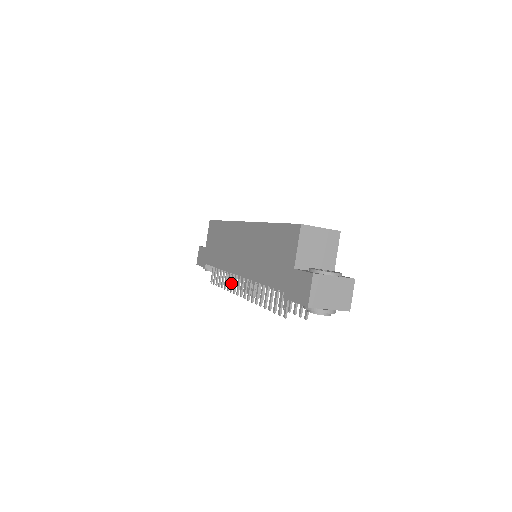
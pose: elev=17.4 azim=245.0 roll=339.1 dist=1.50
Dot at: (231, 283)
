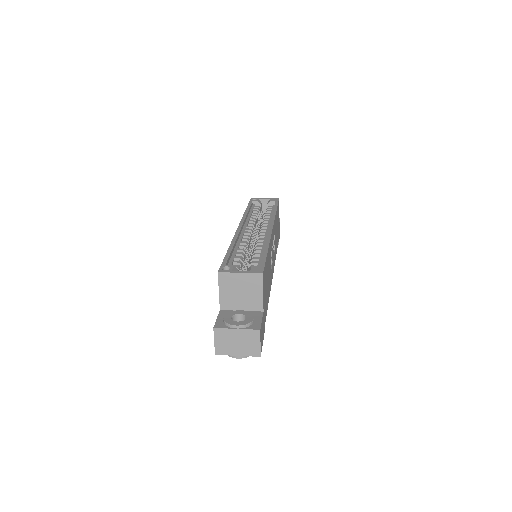
Dot at: occluded
